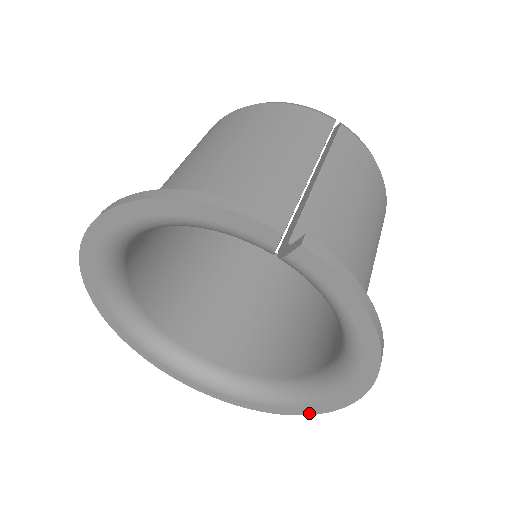
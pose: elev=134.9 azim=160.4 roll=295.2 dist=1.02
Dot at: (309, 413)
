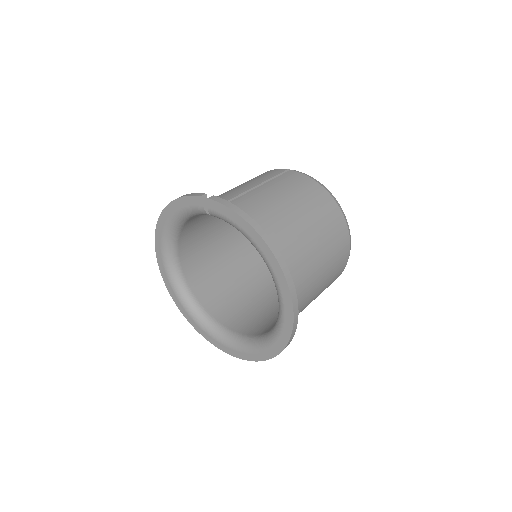
Dot at: (287, 340)
